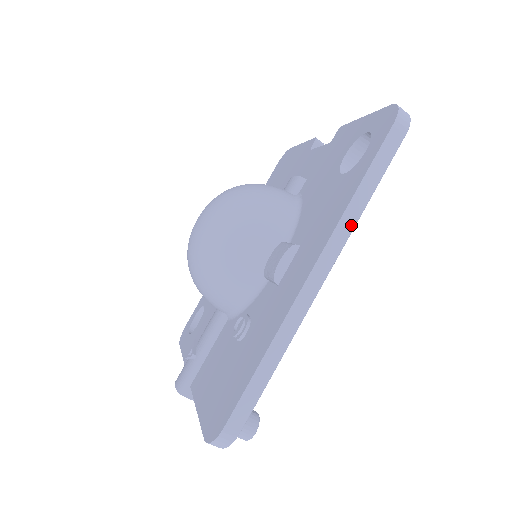
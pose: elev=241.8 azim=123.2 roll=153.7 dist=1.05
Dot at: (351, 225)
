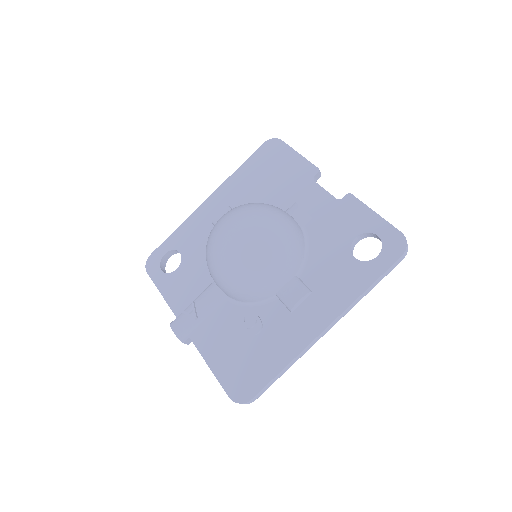
Dot at: (355, 304)
